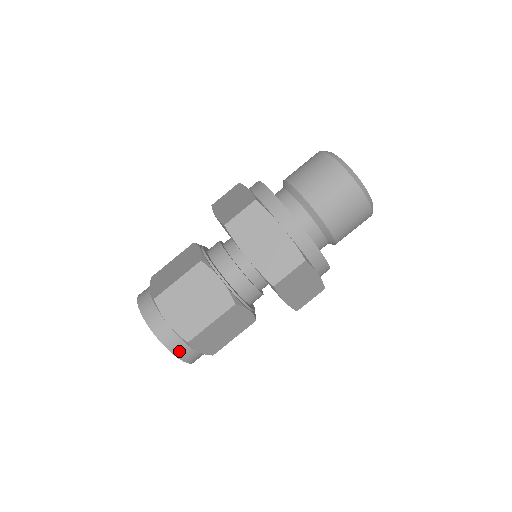
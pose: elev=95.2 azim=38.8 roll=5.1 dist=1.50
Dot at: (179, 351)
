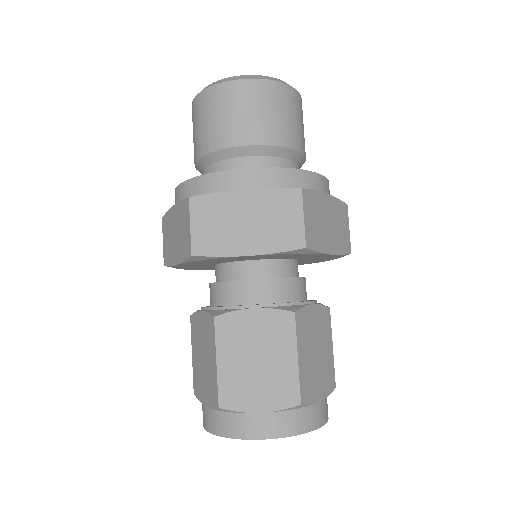
Dot at: (304, 424)
